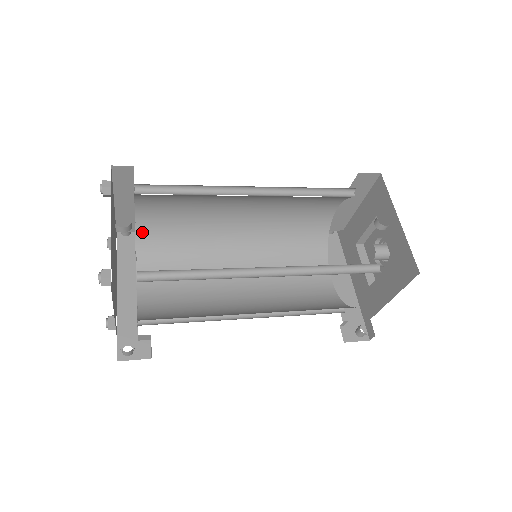
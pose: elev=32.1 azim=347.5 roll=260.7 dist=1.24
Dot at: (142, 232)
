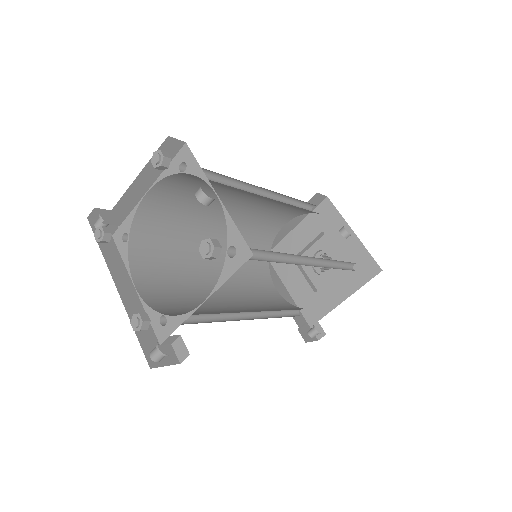
Dot at: (138, 224)
